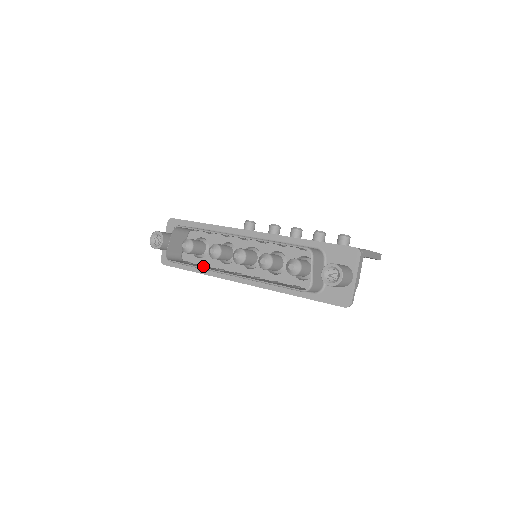
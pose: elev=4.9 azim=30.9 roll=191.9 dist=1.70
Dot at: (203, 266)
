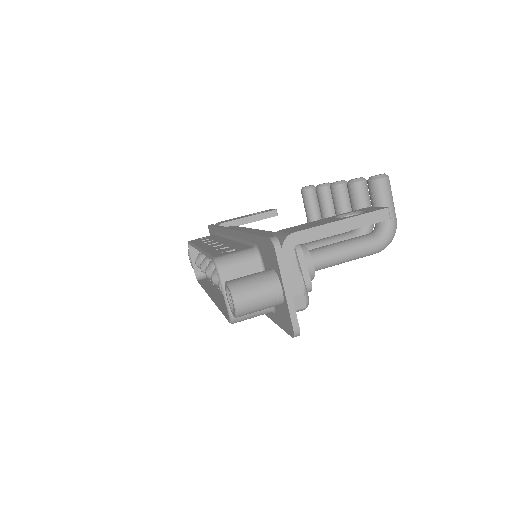
Dot at: occluded
